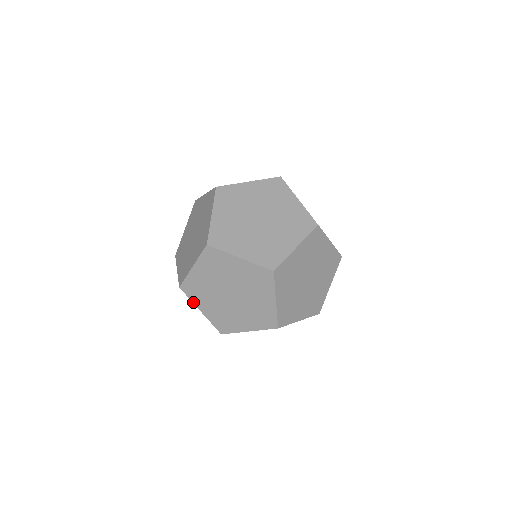
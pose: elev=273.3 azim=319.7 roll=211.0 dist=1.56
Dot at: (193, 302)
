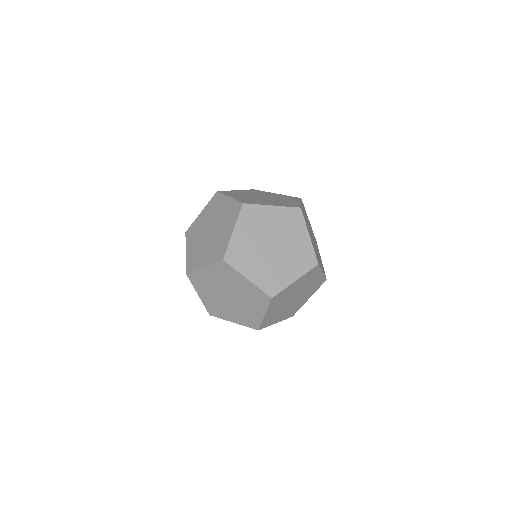
Dot at: occluded
